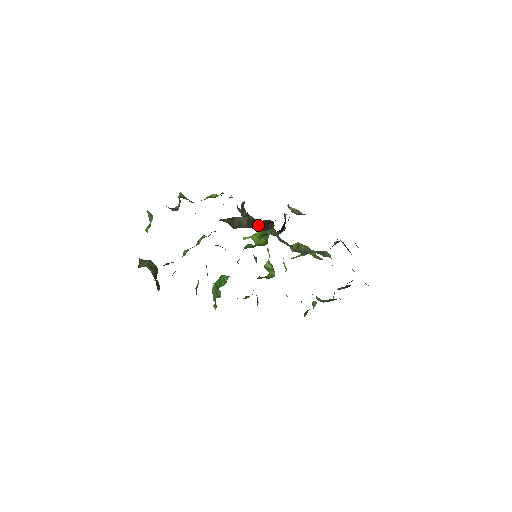
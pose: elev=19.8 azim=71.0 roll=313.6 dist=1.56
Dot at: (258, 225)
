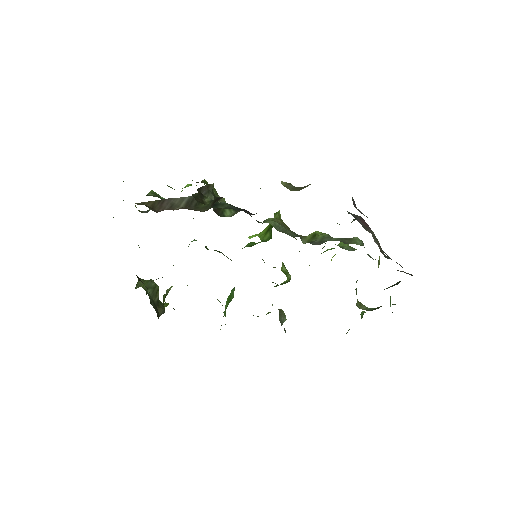
Dot at: (205, 206)
